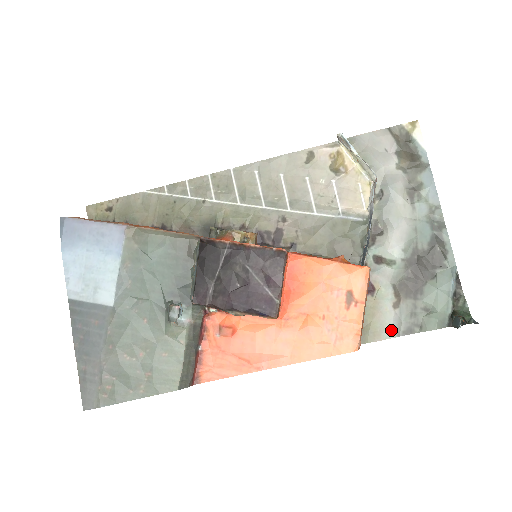
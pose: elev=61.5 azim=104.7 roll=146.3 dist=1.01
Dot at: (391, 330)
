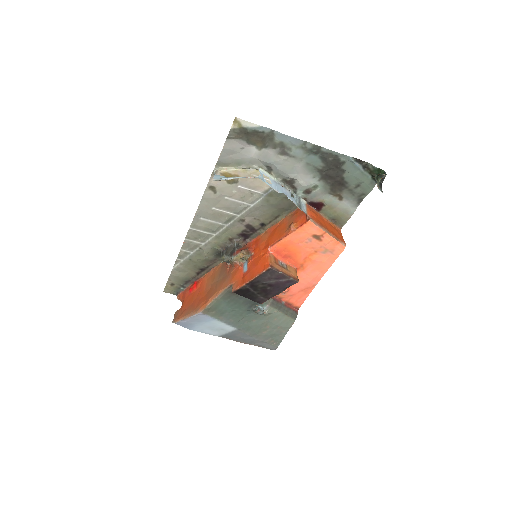
Dot at: (351, 209)
